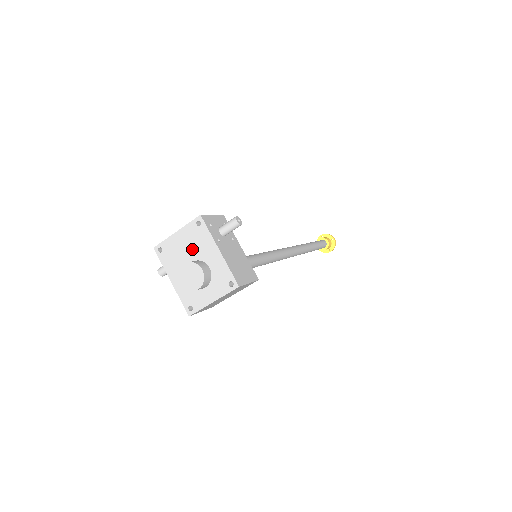
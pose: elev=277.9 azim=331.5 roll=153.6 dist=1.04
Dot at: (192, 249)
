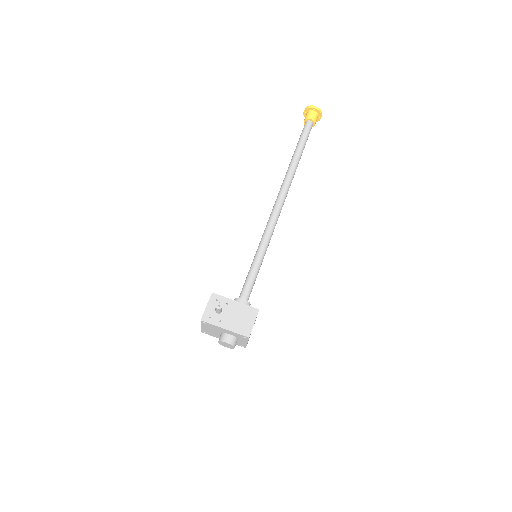
Dot at: (215, 330)
